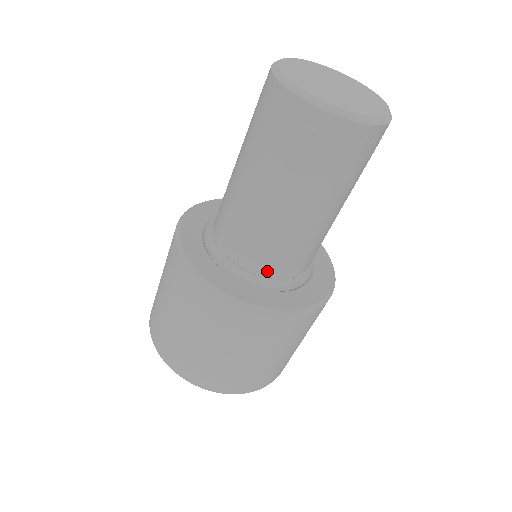
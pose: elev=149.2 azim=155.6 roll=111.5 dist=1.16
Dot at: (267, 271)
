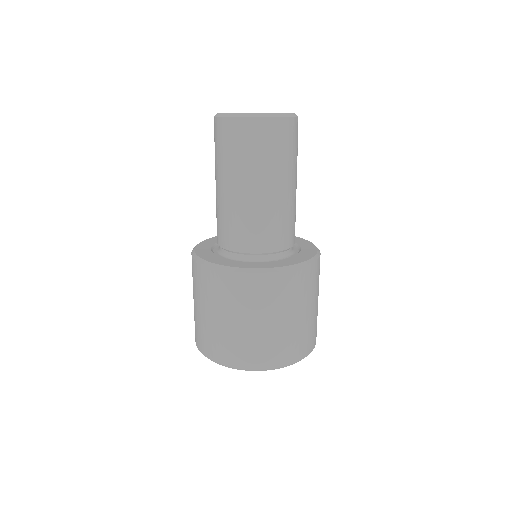
Dot at: (282, 245)
